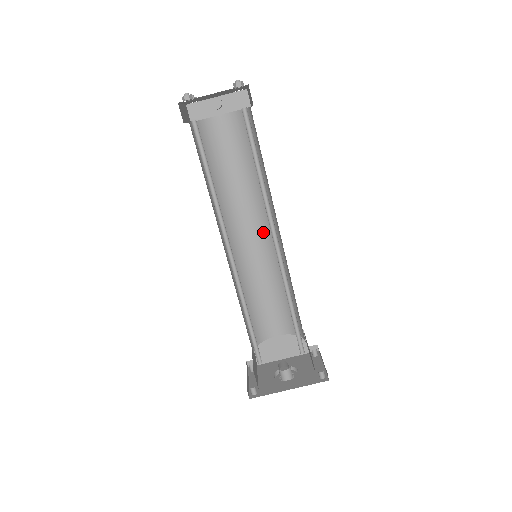
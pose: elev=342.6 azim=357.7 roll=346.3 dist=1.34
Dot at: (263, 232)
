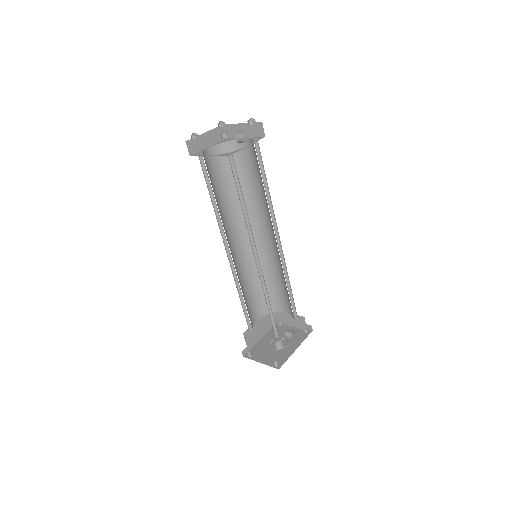
Dot at: (243, 238)
